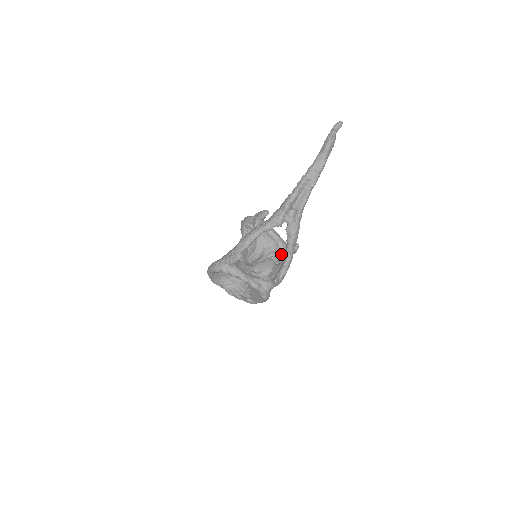
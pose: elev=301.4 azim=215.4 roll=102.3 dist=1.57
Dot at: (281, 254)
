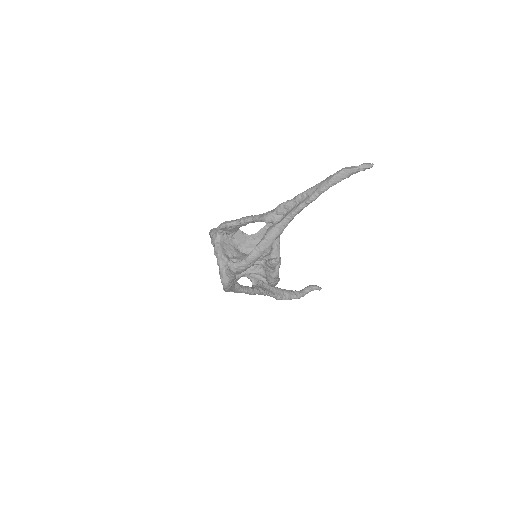
Dot at: (265, 260)
